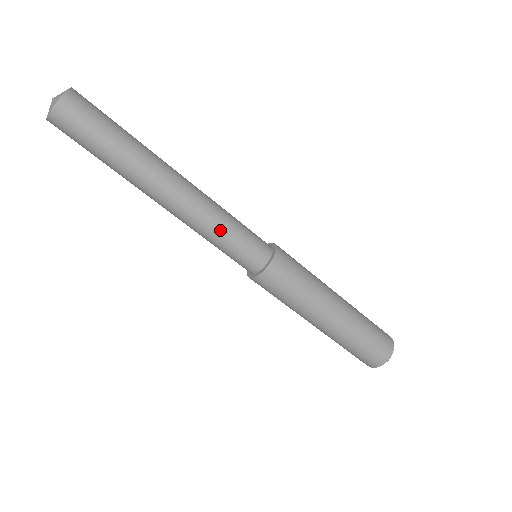
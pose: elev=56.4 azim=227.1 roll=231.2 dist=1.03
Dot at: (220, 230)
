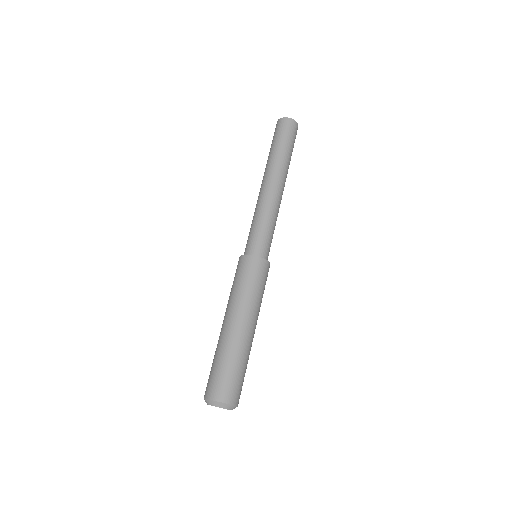
Dot at: (266, 218)
